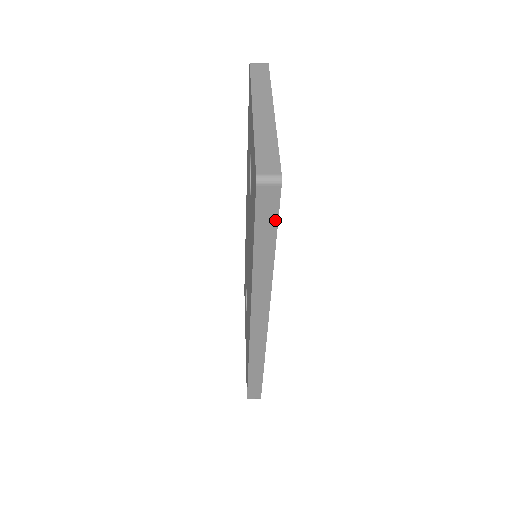
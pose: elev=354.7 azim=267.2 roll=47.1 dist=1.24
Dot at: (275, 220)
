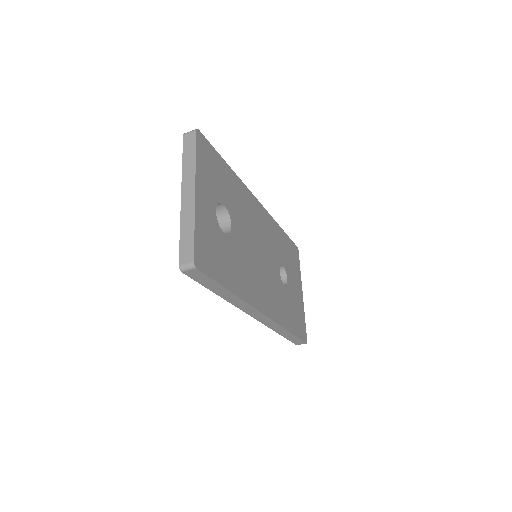
Dot at: (211, 280)
